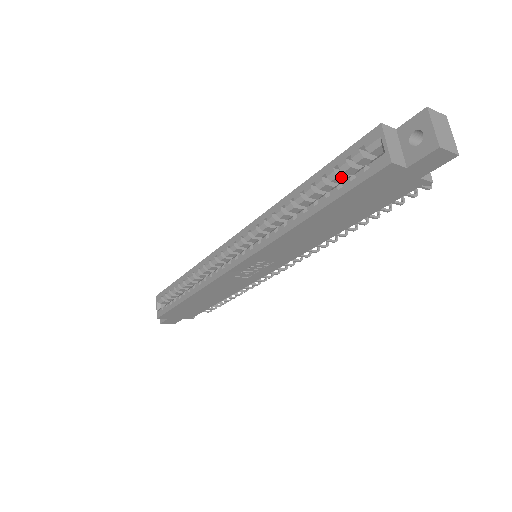
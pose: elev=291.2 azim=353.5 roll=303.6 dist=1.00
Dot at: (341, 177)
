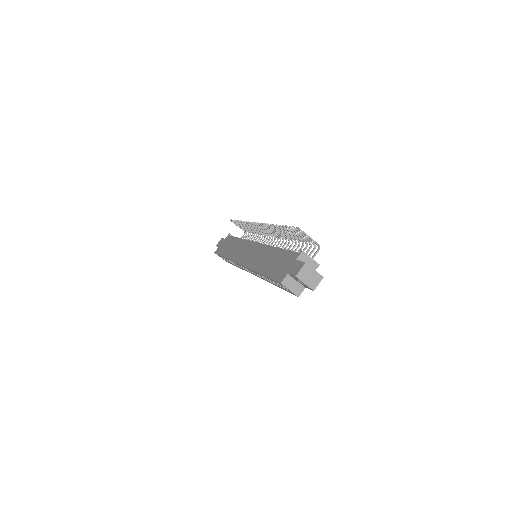
Dot at: occluded
